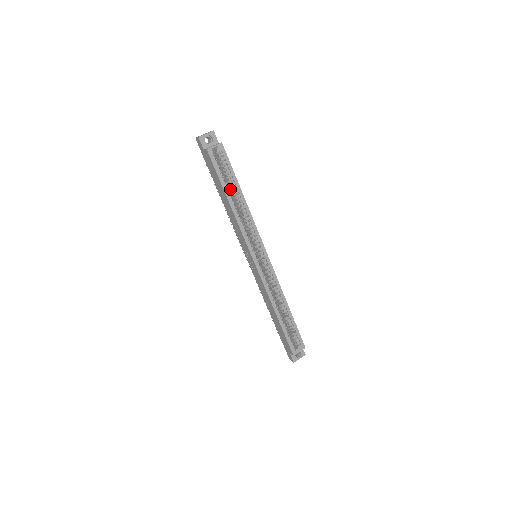
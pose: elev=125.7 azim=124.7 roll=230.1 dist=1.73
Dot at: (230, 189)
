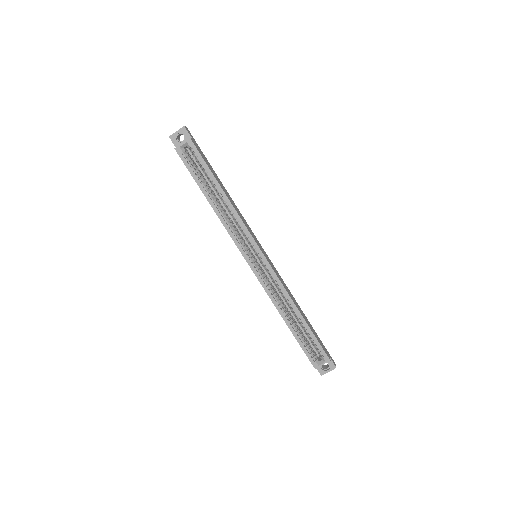
Dot at: (212, 186)
